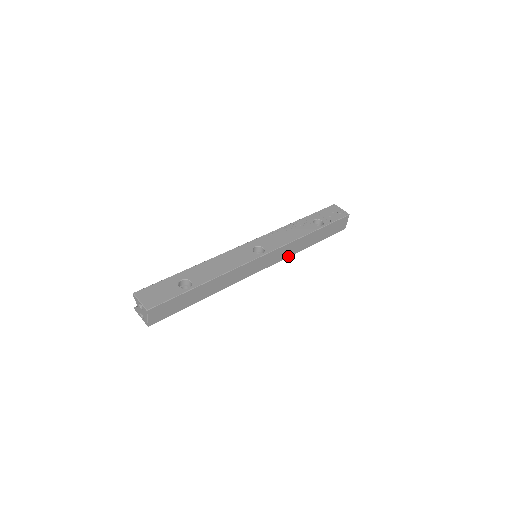
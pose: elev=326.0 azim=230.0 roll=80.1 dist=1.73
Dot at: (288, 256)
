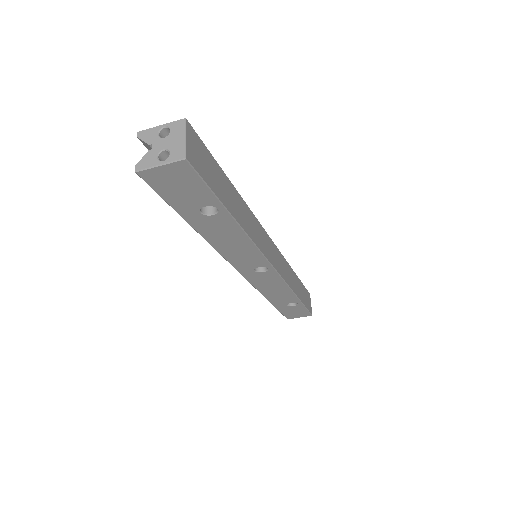
Dot at: (286, 283)
